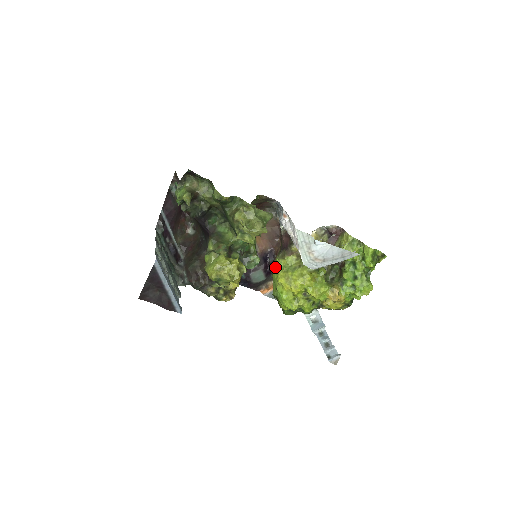
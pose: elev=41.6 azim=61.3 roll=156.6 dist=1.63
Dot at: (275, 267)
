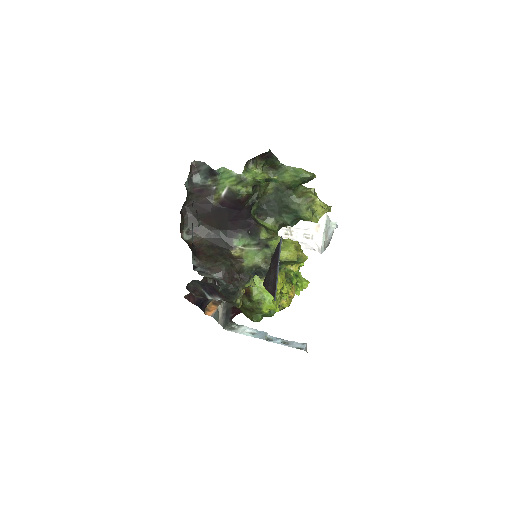
Dot at: occluded
